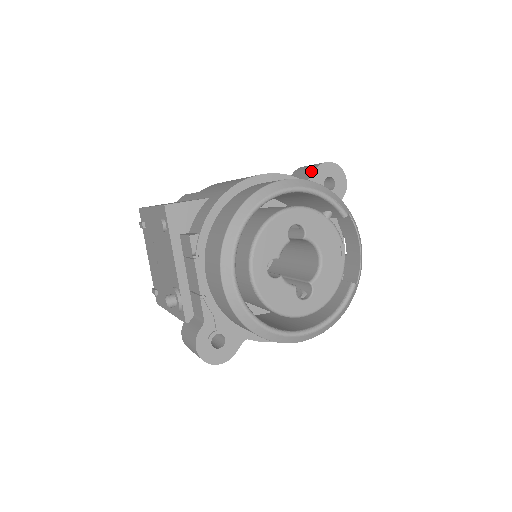
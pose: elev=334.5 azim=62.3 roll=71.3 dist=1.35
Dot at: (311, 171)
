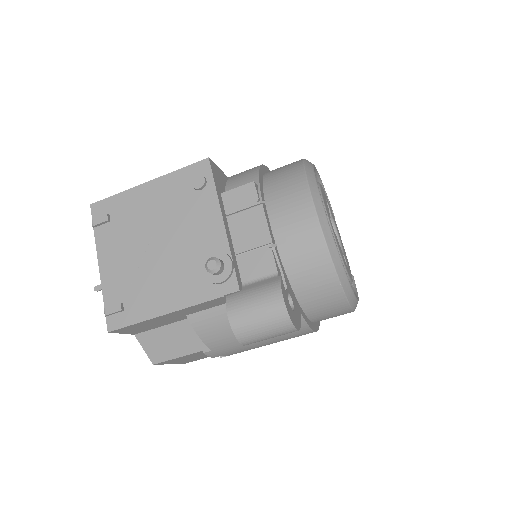
Dot at: occluded
